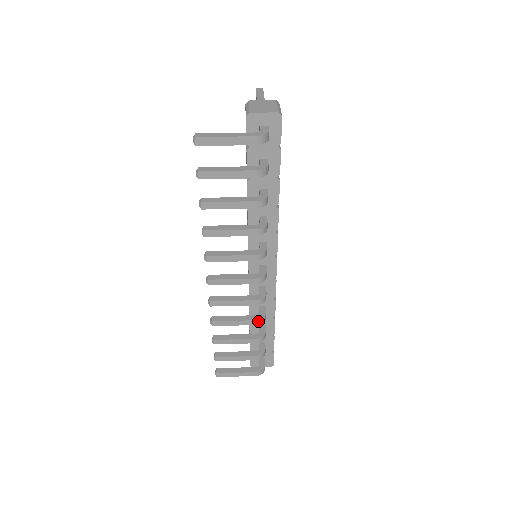
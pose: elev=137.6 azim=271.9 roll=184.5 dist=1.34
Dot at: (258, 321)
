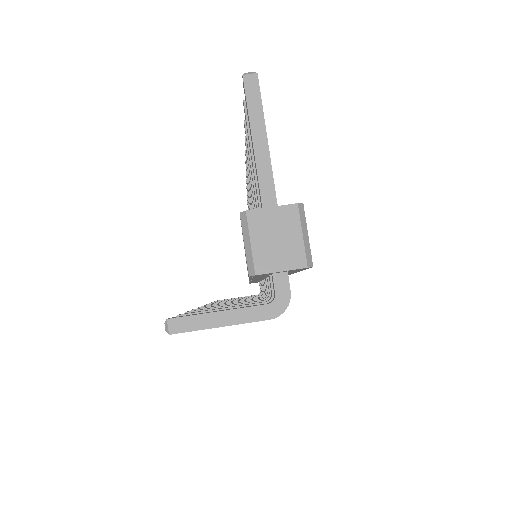
Dot at: occluded
